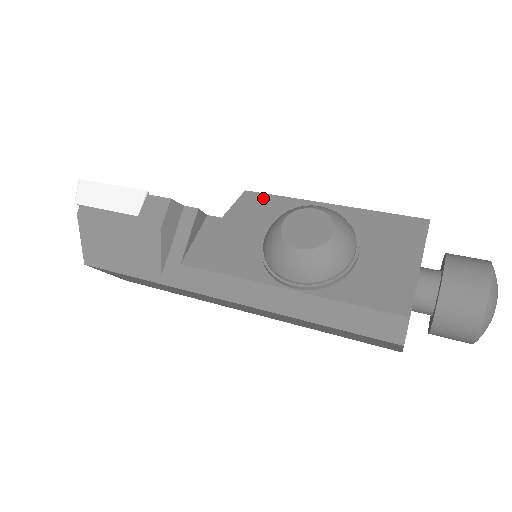
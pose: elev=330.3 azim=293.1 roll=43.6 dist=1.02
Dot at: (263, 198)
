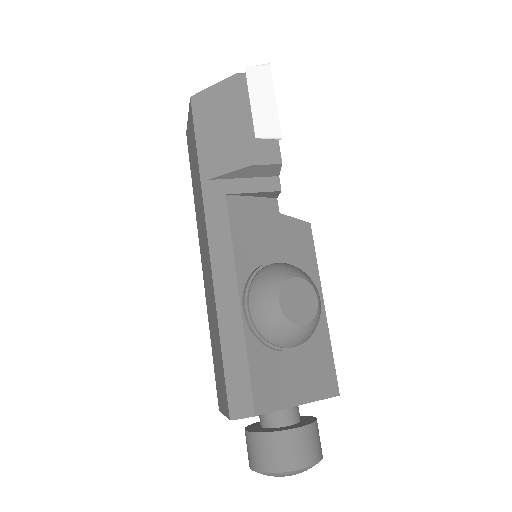
Dot at: (309, 243)
